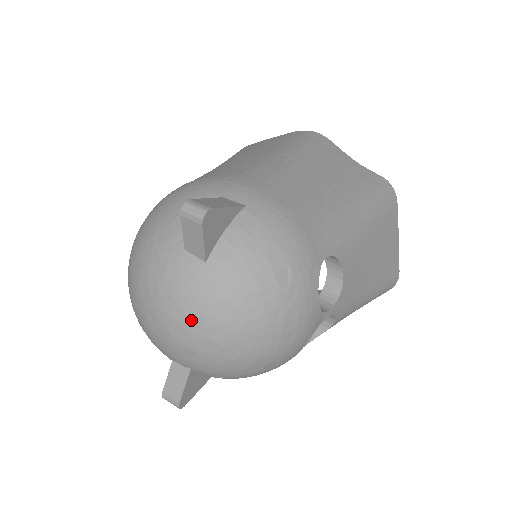
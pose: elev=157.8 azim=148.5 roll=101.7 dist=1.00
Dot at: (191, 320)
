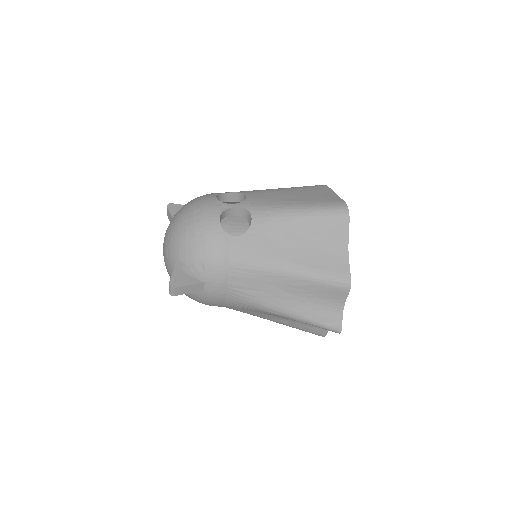
Dot at: (165, 236)
